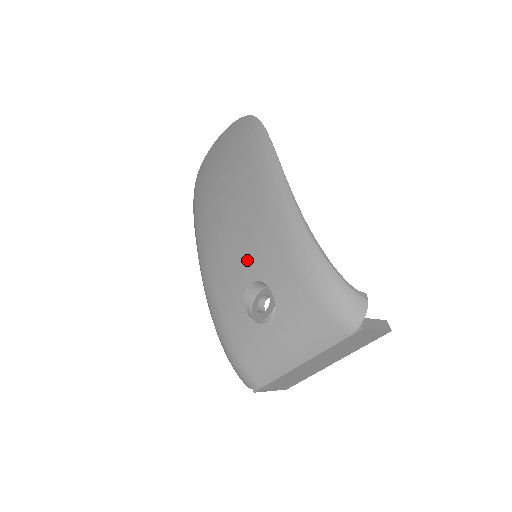
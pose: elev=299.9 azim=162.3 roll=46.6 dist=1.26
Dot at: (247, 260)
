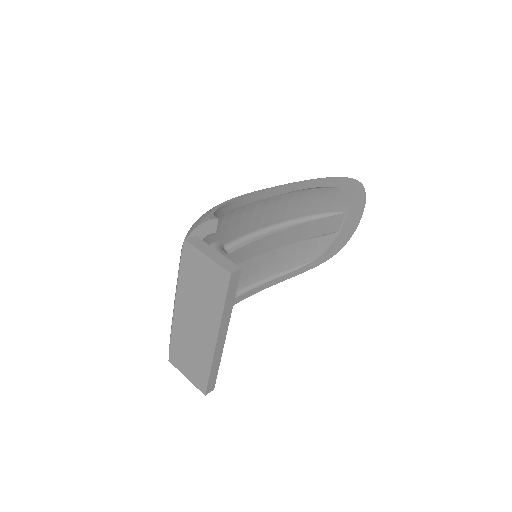
Dot at: occluded
